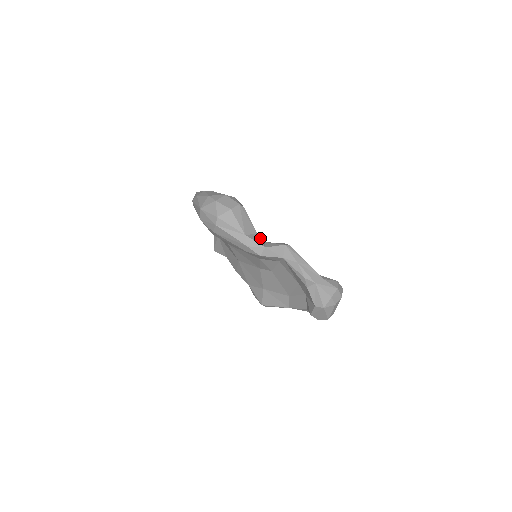
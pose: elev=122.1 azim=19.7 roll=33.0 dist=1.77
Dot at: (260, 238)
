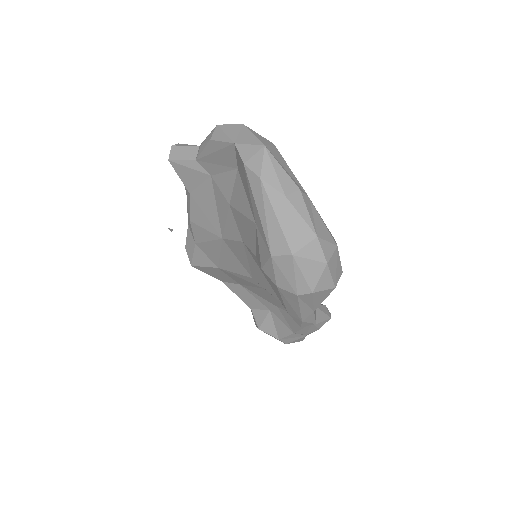
Dot at: occluded
